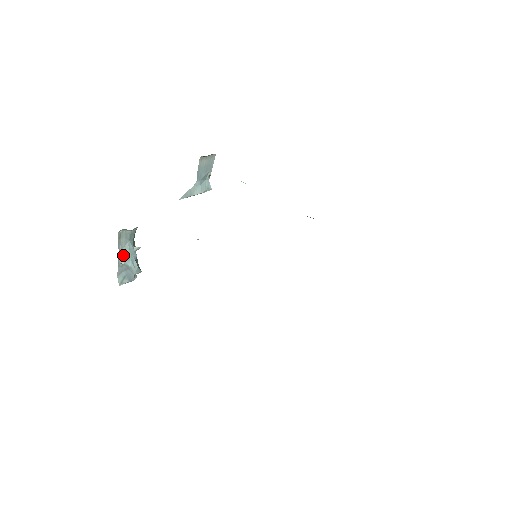
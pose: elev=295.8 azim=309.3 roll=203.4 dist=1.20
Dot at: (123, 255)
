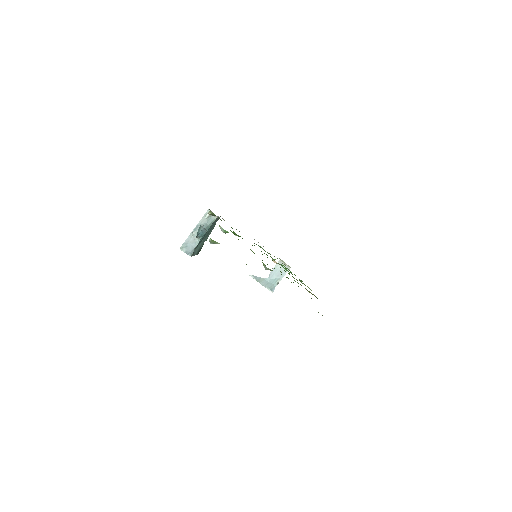
Dot at: occluded
